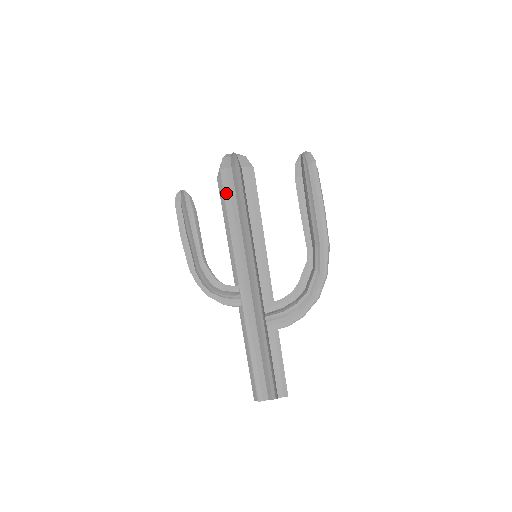
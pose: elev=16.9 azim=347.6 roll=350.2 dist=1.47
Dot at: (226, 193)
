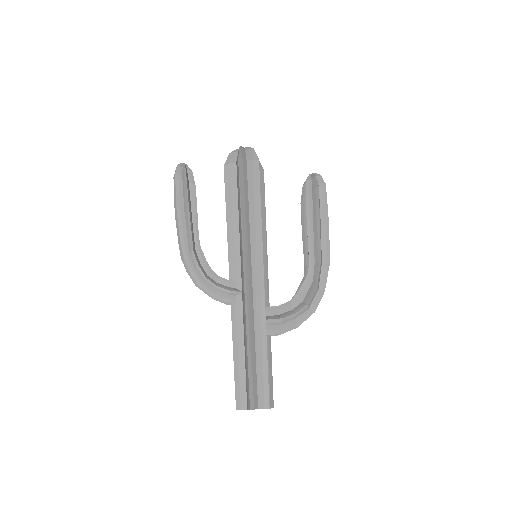
Dot at: (241, 183)
